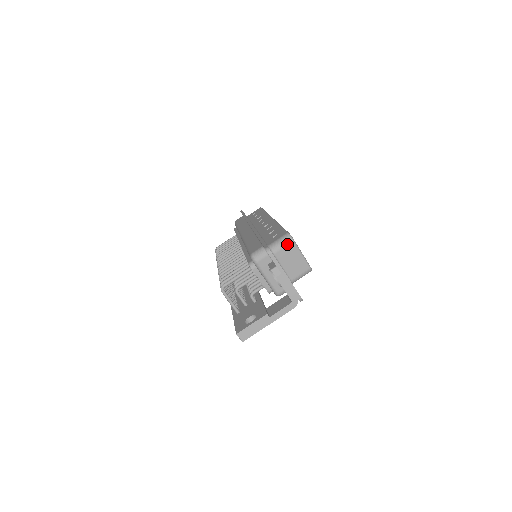
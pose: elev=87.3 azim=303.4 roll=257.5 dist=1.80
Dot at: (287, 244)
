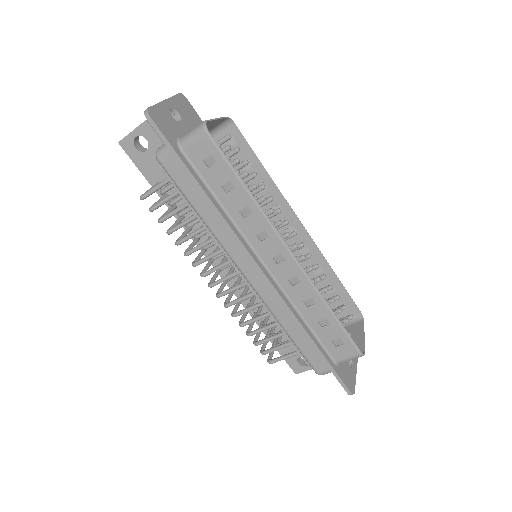
Dot at: occluded
